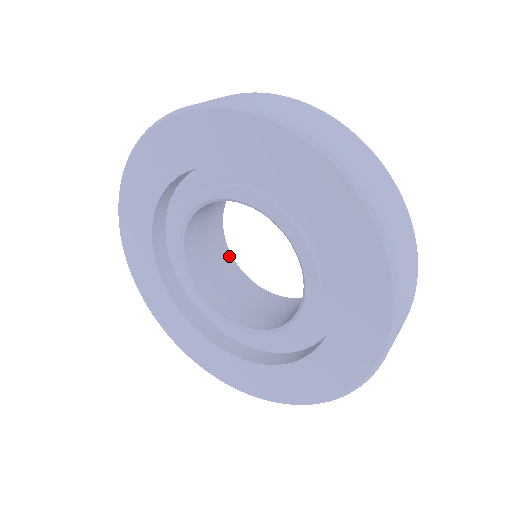
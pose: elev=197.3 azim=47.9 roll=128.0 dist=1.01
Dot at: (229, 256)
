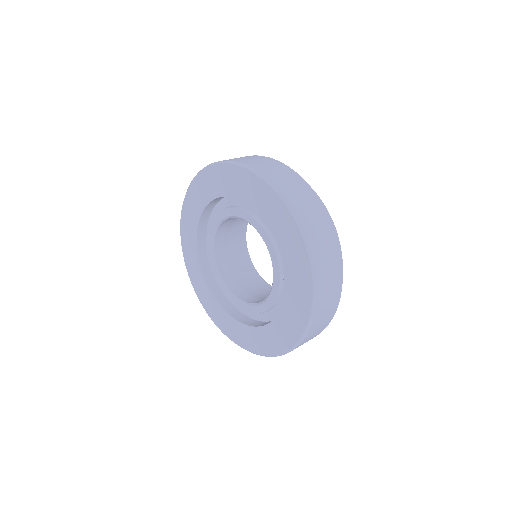
Dot at: (261, 280)
